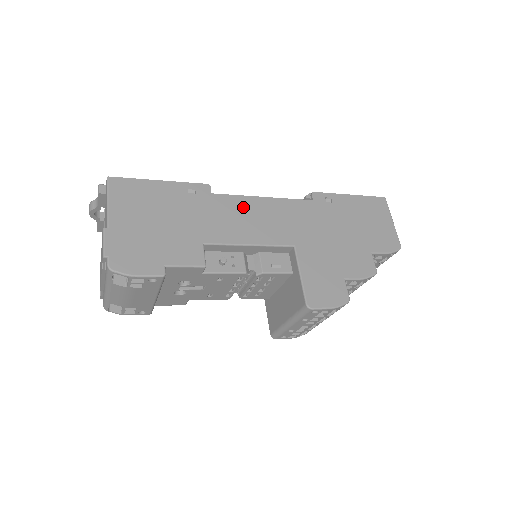
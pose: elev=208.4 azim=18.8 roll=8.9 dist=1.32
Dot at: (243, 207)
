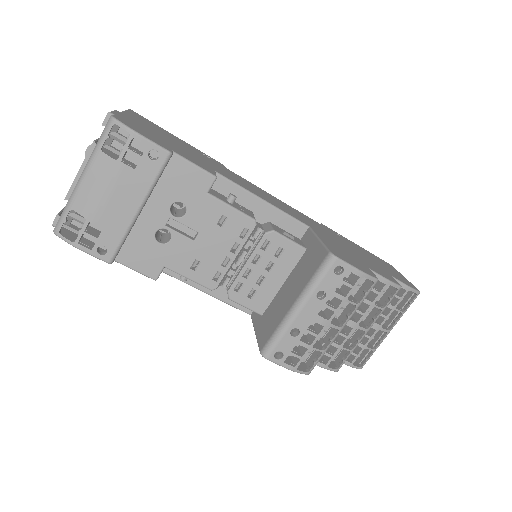
Dot at: (256, 188)
